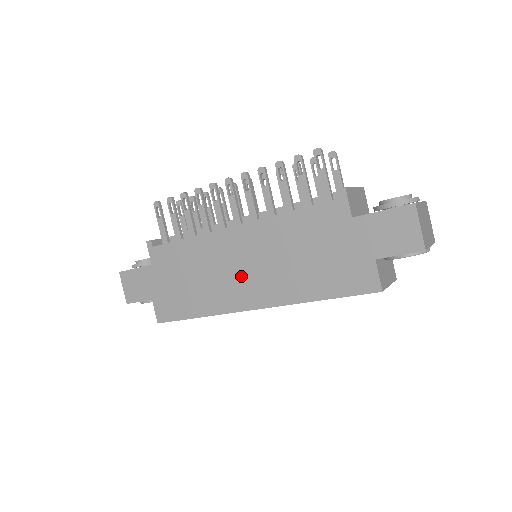
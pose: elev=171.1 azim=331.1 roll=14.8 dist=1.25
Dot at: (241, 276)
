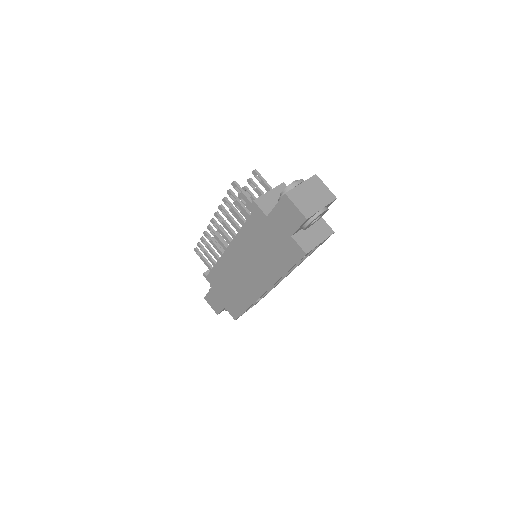
Dot at: (248, 275)
